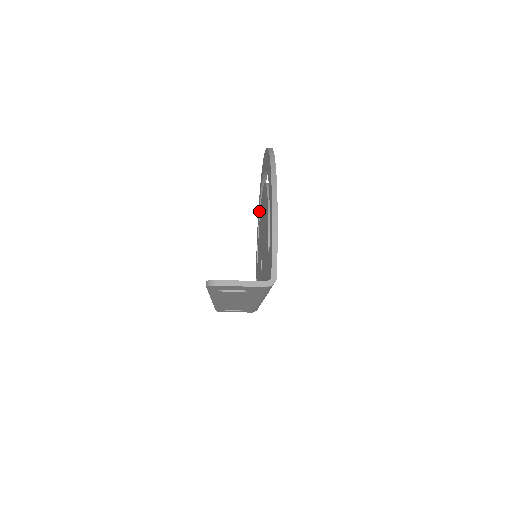
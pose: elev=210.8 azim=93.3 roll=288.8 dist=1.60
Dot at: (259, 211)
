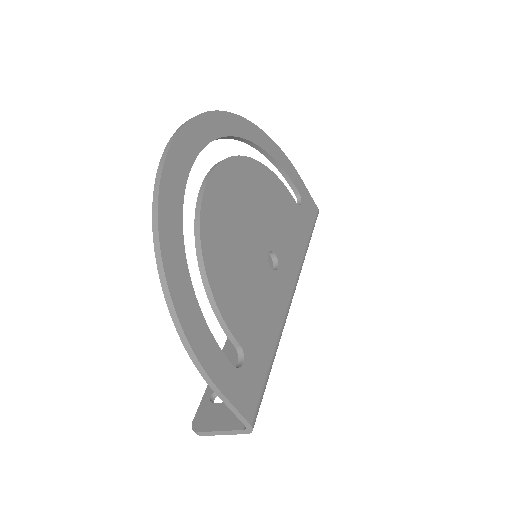
Dot at: occluded
